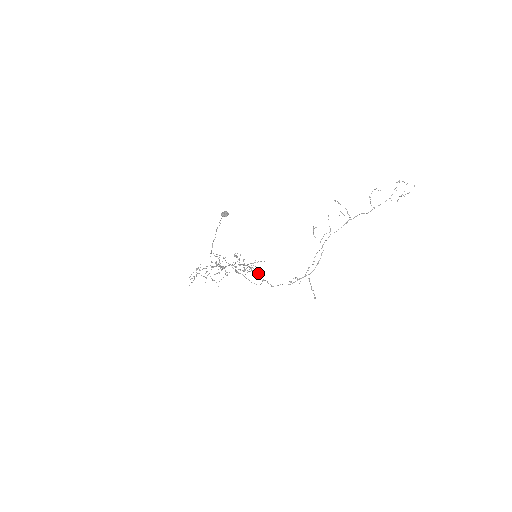
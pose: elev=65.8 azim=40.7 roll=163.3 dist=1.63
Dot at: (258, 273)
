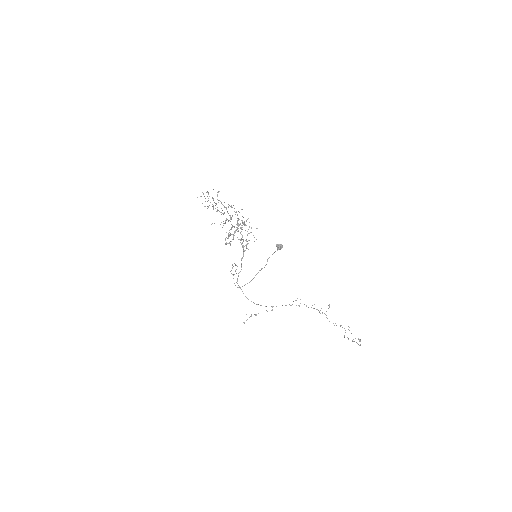
Dot at: occluded
